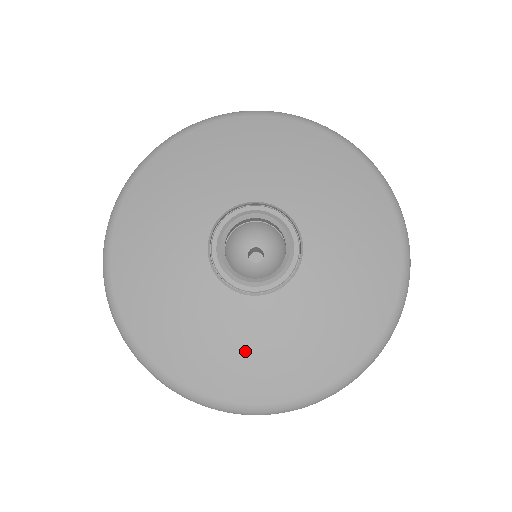
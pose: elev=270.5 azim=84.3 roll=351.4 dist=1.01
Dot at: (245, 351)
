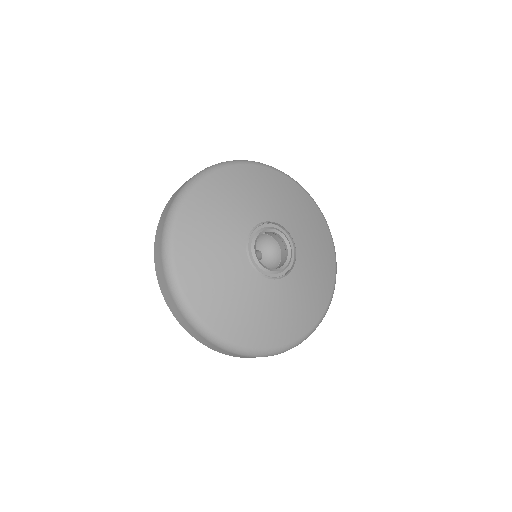
Dot at: (244, 307)
